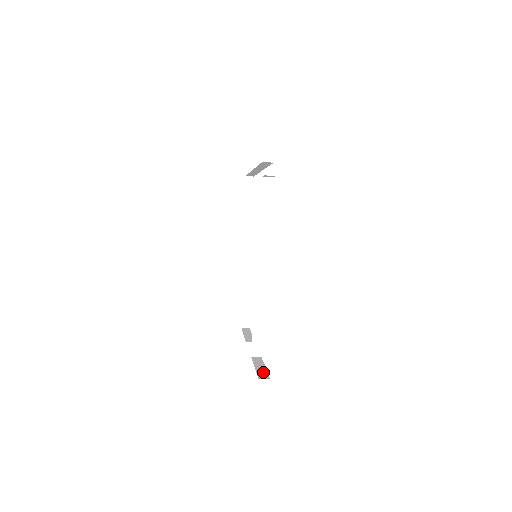
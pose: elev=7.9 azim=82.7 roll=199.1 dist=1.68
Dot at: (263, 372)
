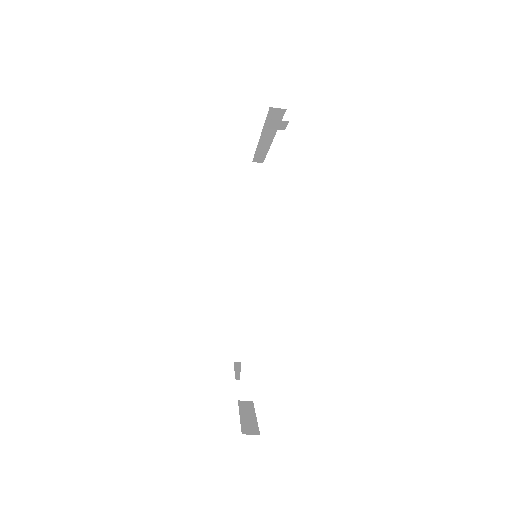
Dot at: (251, 424)
